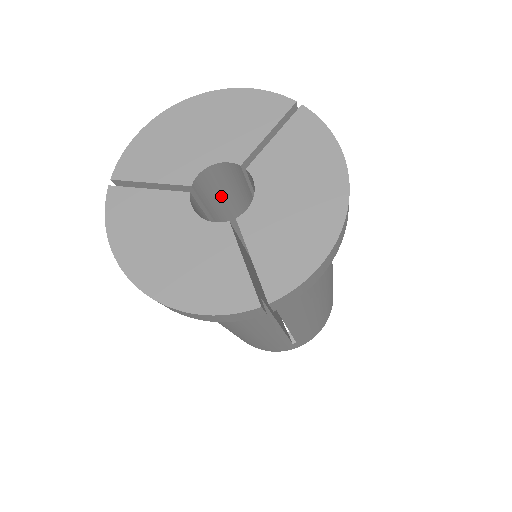
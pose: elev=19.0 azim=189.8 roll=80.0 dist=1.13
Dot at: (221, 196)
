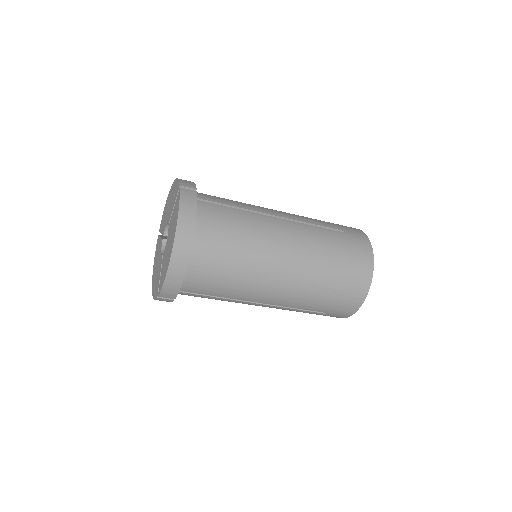
Dot at: occluded
